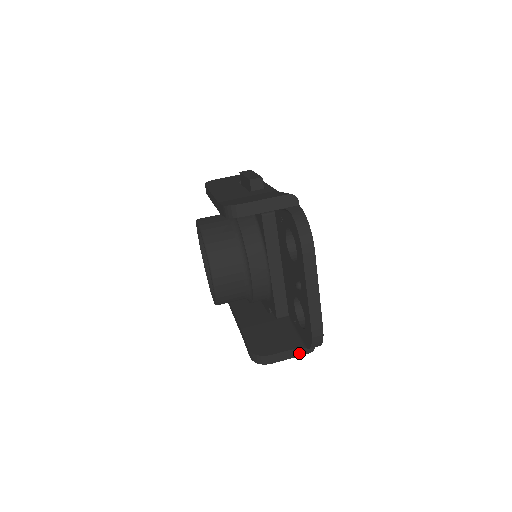
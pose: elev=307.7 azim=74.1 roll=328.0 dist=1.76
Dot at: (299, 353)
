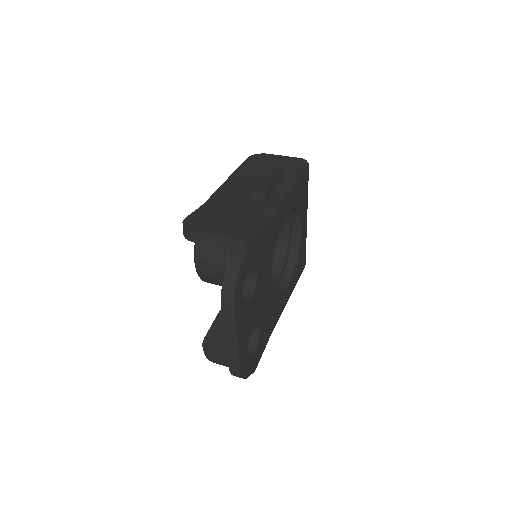
Dot at: occluded
